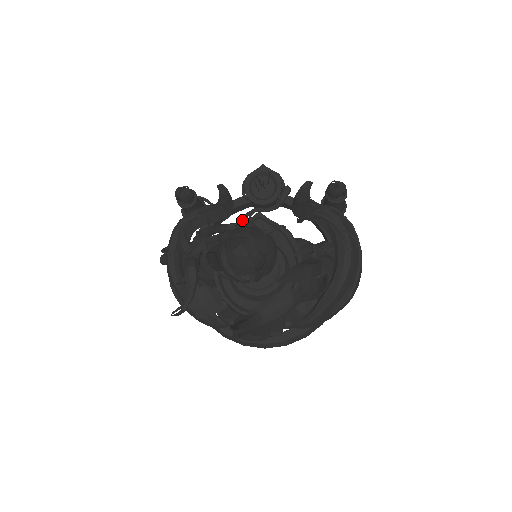
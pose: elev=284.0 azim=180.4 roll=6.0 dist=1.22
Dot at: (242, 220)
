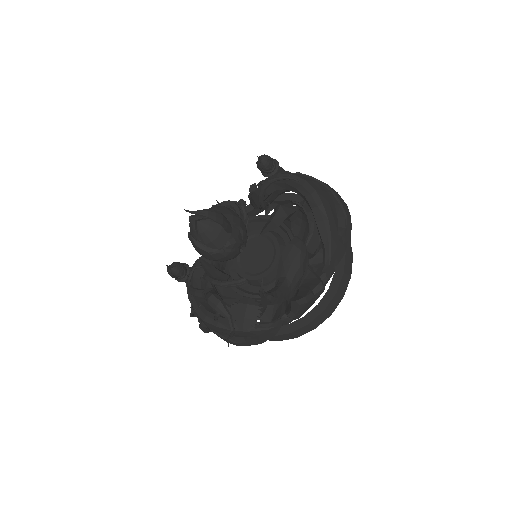
Dot at: occluded
